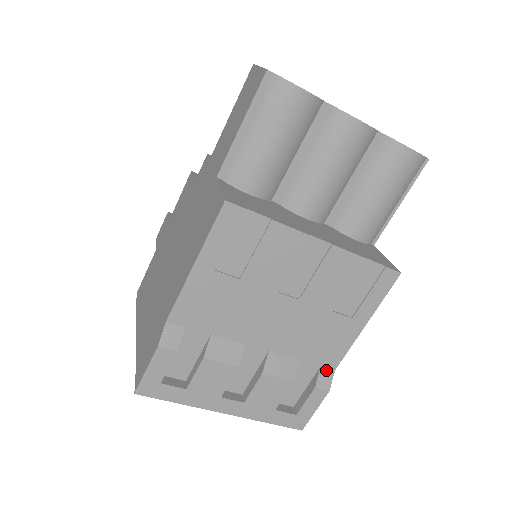
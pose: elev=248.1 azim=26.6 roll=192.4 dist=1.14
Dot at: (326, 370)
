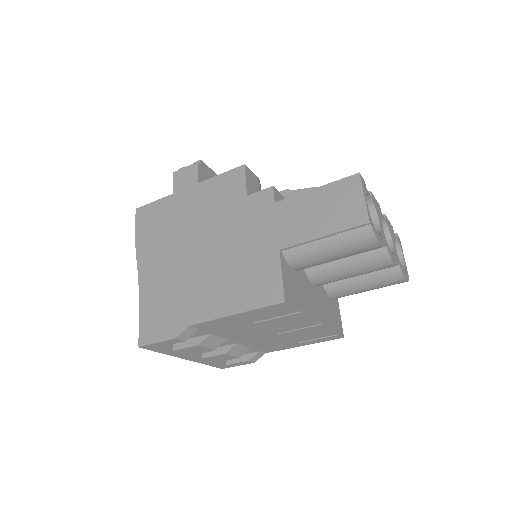
Dot at: (261, 353)
